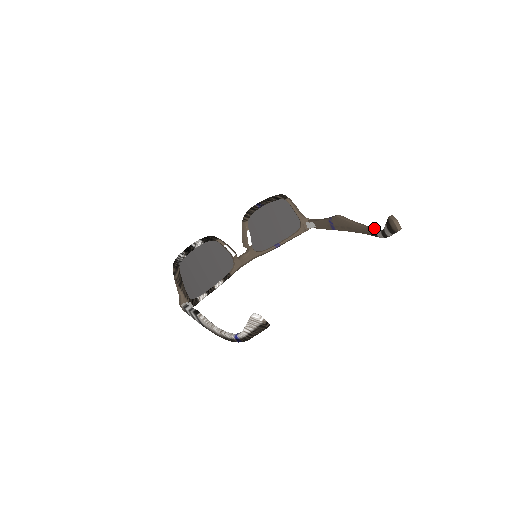
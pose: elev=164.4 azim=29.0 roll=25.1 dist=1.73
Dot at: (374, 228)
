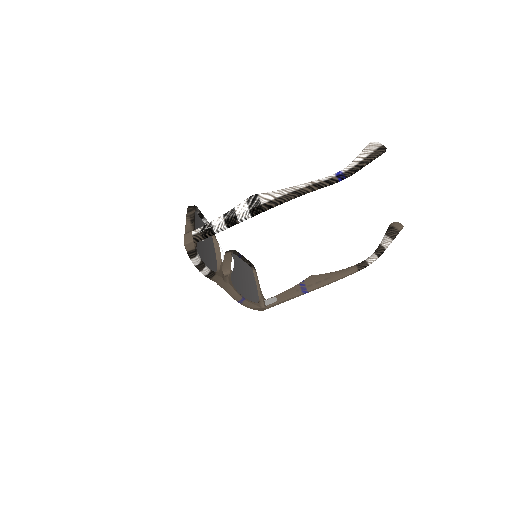
Dot at: (360, 263)
